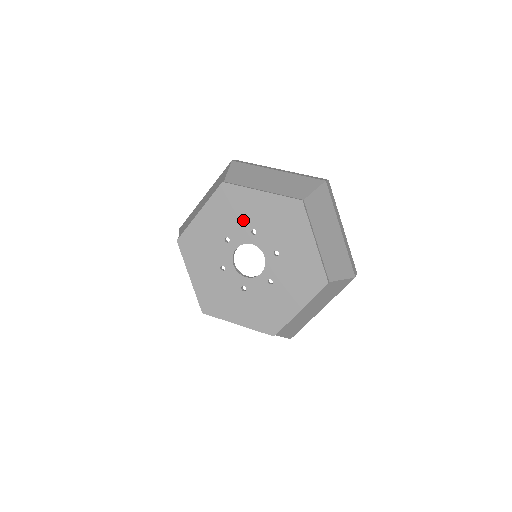
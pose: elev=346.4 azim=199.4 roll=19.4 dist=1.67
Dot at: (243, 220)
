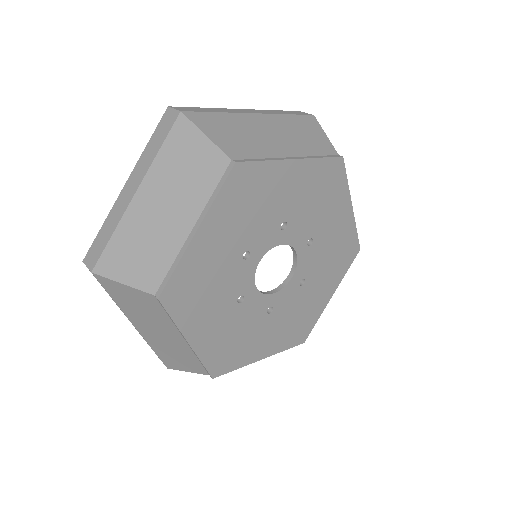
Dot at: (316, 219)
